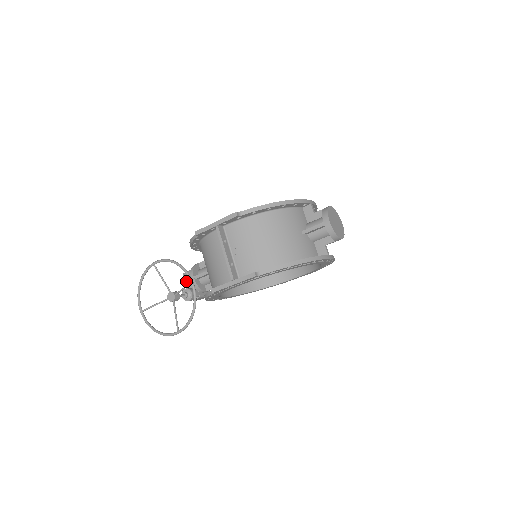
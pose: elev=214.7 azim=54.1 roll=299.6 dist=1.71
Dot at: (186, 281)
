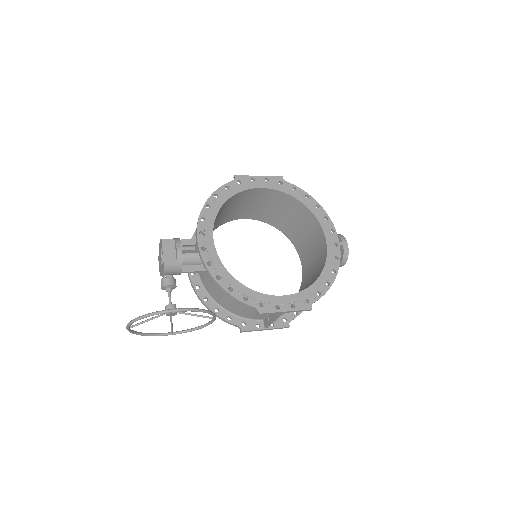
Dot at: (168, 274)
